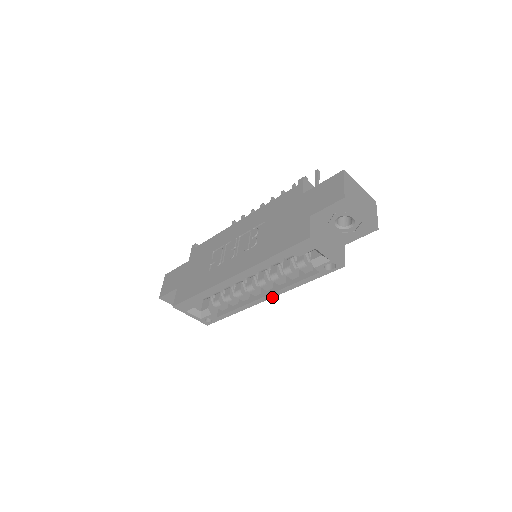
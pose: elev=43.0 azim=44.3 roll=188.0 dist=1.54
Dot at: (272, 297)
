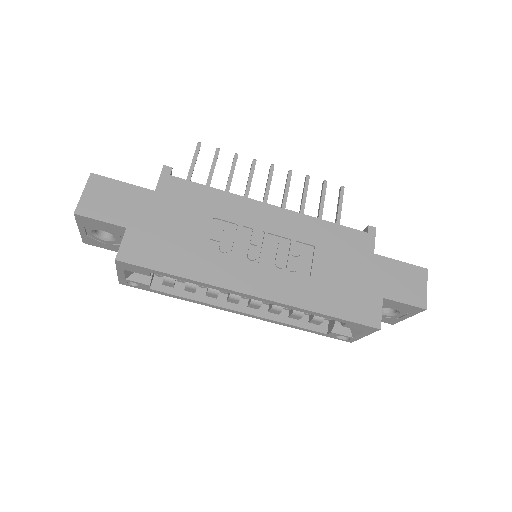
Dot at: (248, 316)
